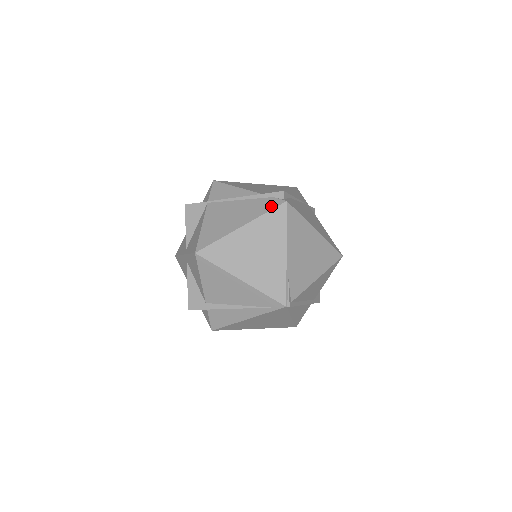
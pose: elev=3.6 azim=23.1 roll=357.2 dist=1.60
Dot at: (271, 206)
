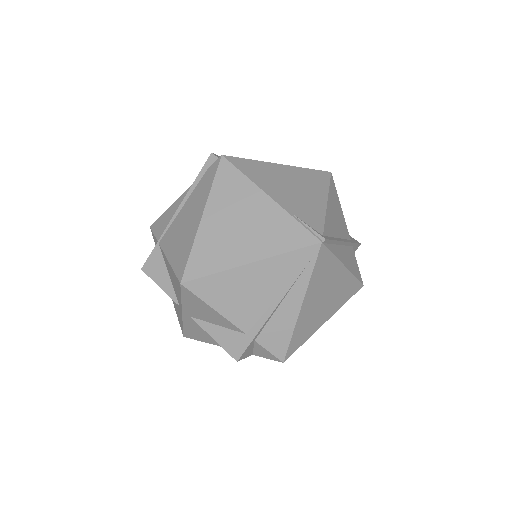
Dot at: (212, 174)
